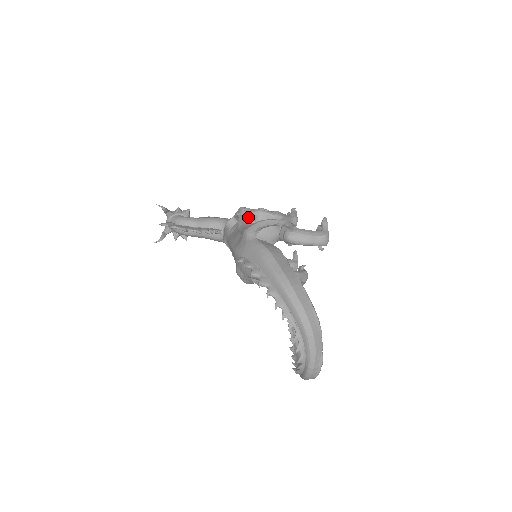
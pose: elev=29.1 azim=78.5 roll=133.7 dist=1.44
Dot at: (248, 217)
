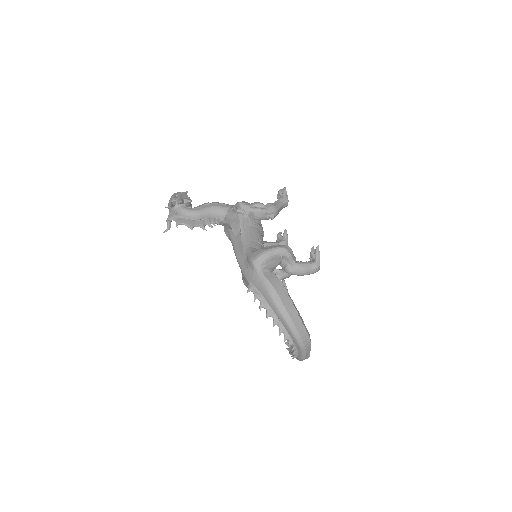
Dot at: (247, 216)
